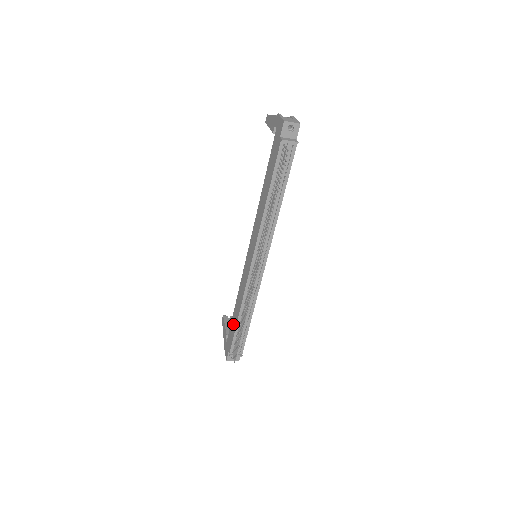
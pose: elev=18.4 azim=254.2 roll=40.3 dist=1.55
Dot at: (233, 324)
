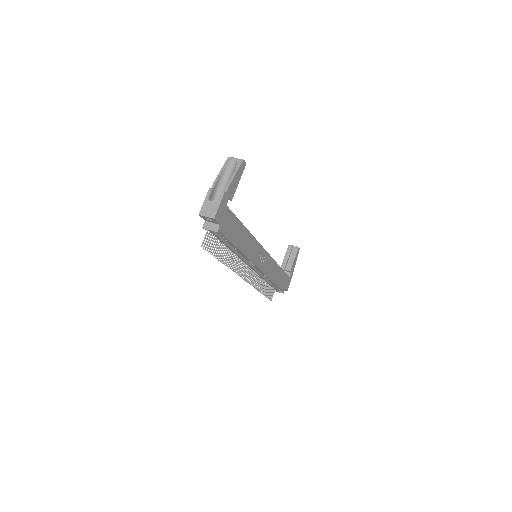
Dot at: occluded
